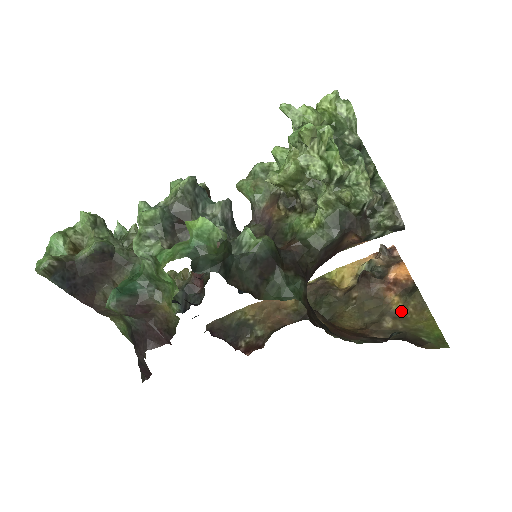
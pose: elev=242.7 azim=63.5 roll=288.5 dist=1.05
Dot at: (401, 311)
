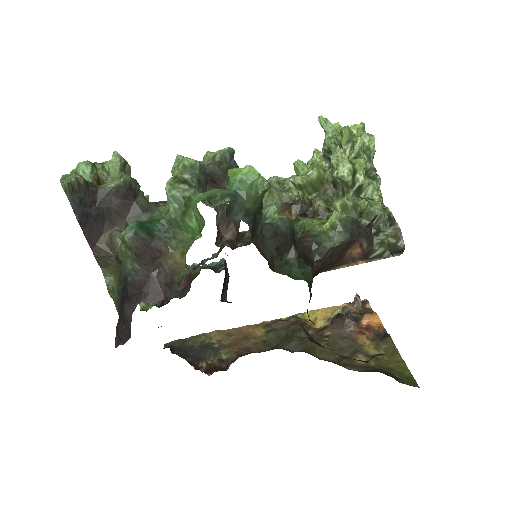
Dot at: (373, 352)
